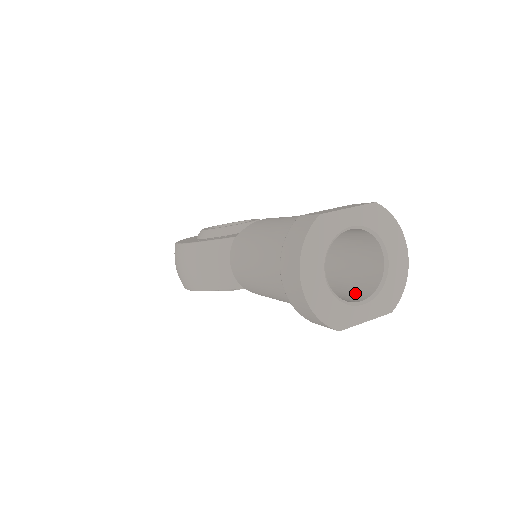
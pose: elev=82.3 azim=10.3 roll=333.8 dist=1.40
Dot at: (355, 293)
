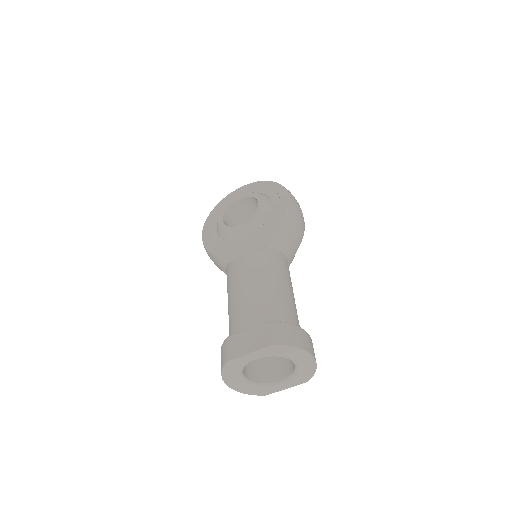
Dot at: (284, 364)
